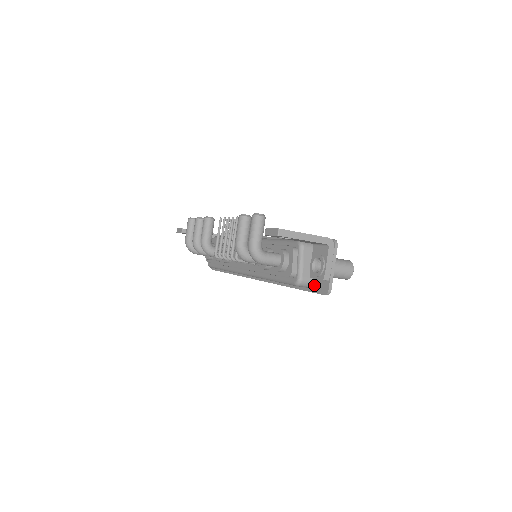
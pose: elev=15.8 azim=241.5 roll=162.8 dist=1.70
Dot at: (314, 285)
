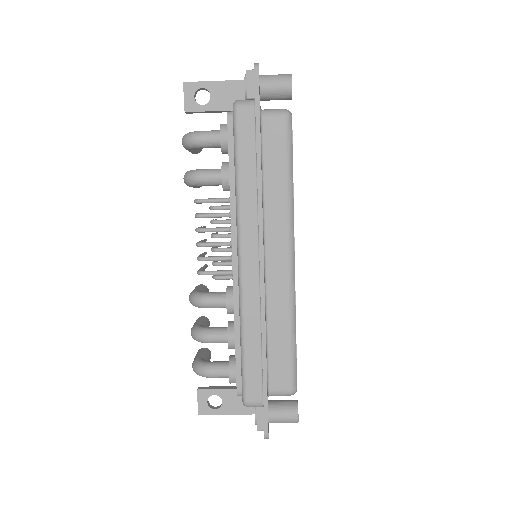
Dot at: occluded
